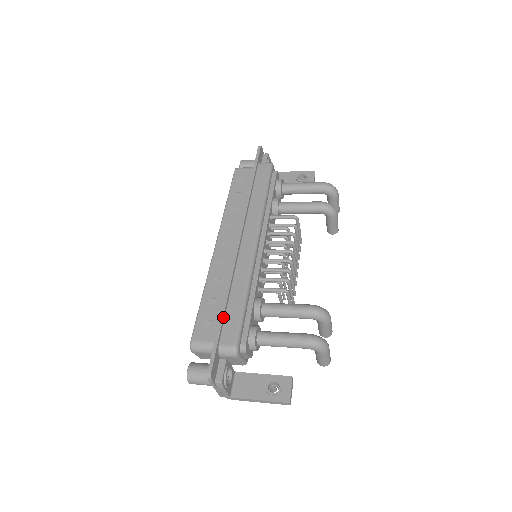
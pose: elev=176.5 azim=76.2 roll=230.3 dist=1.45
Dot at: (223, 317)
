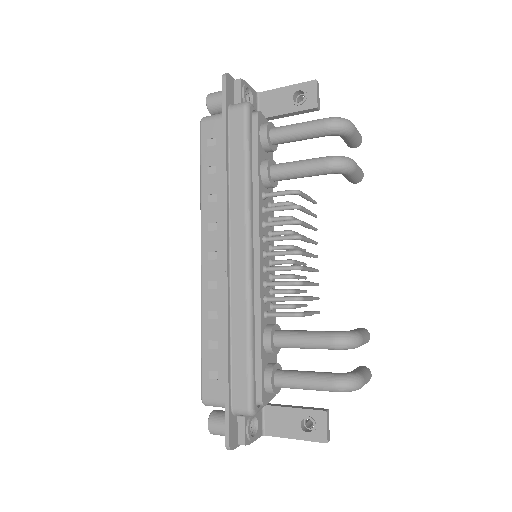
Dot at: (228, 373)
